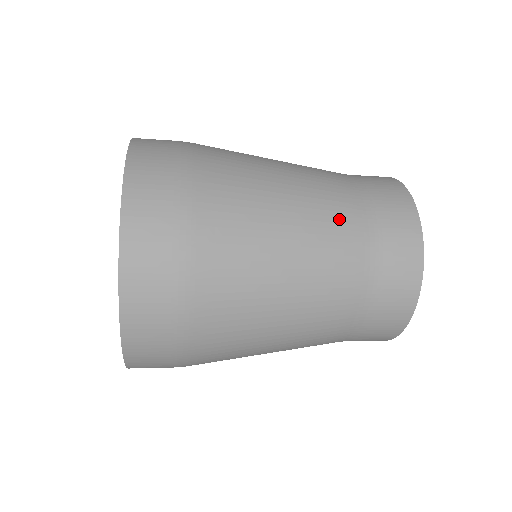
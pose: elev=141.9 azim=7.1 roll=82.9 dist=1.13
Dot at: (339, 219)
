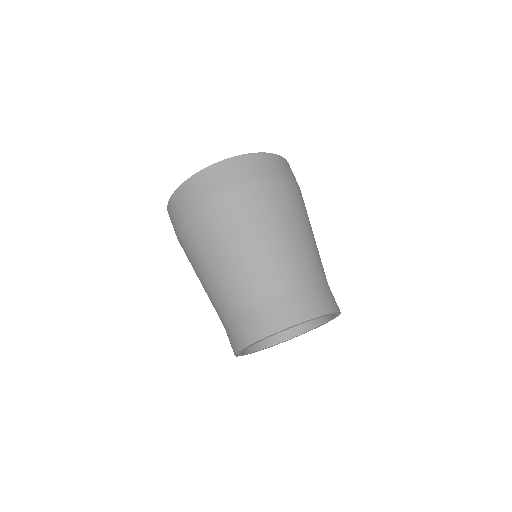
Dot at: (272, 272)
